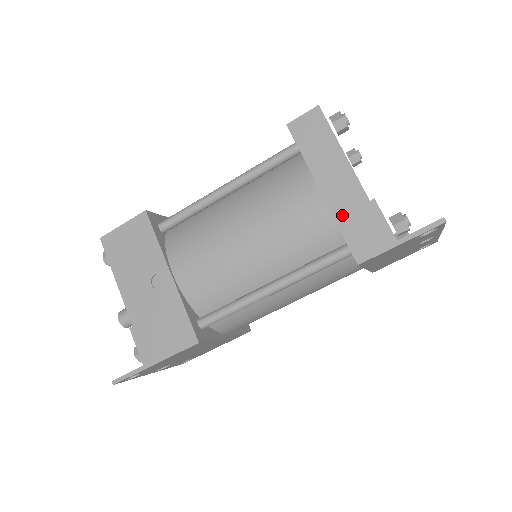
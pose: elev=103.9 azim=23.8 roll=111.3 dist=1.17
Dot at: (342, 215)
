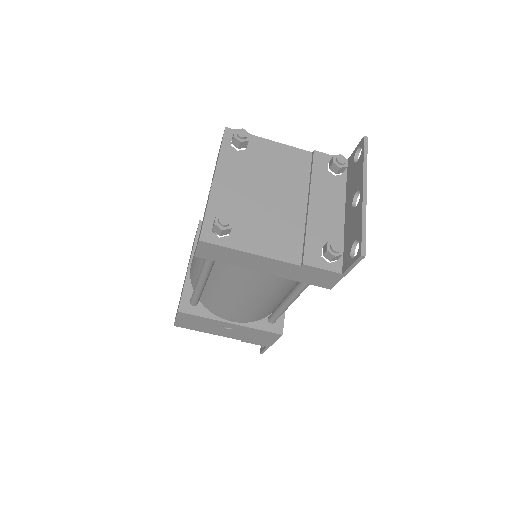
Dot at: (292, 277)
